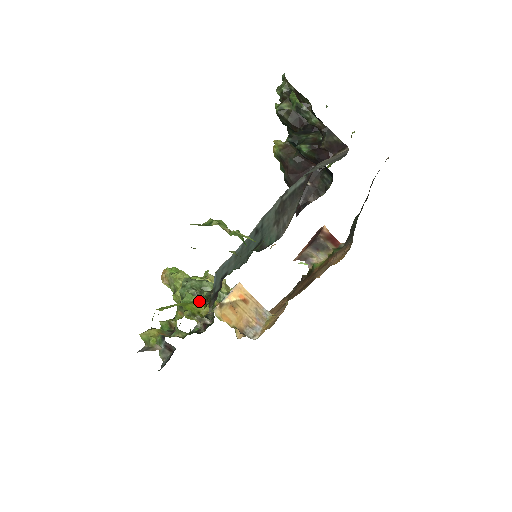
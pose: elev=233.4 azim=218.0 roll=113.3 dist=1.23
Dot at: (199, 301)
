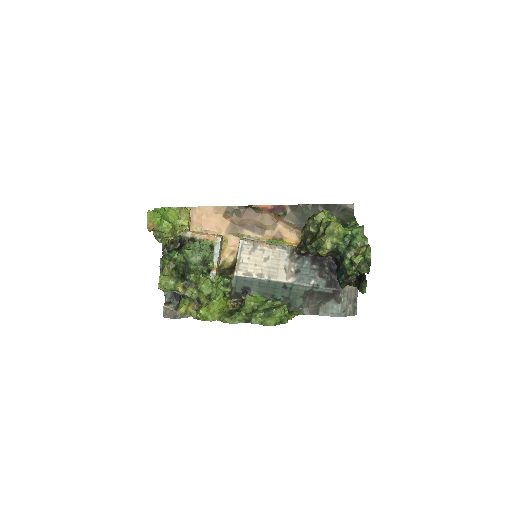
Dot at: (225, 297)
